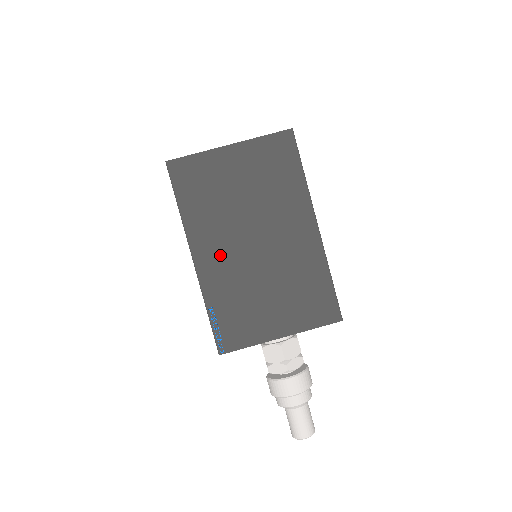
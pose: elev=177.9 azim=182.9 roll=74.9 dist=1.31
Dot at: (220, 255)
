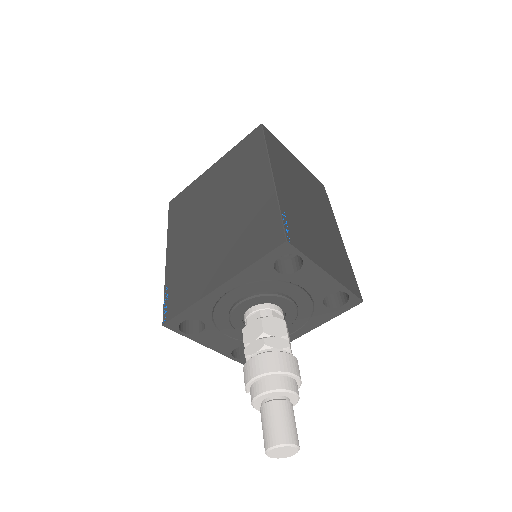
Dot at: (289, 190)
